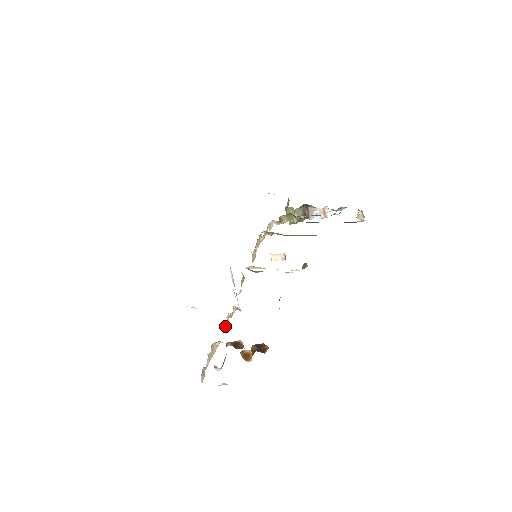
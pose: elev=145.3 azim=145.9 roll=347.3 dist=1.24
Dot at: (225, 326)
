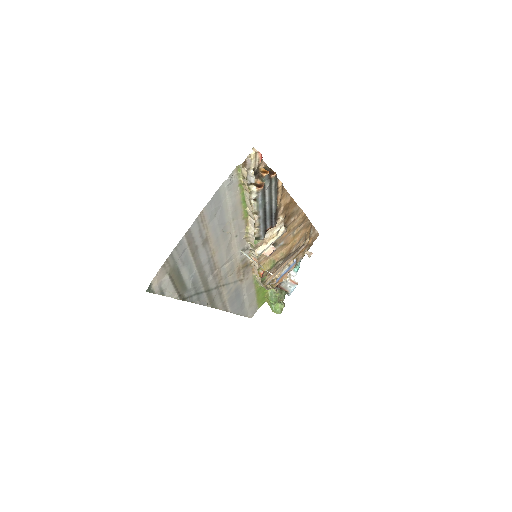
Dot at: (248, 202)
